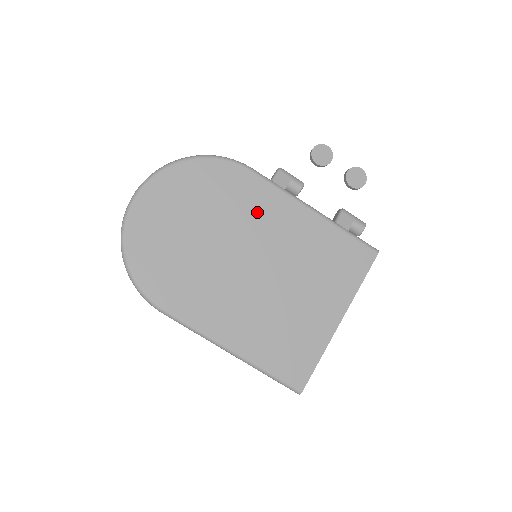
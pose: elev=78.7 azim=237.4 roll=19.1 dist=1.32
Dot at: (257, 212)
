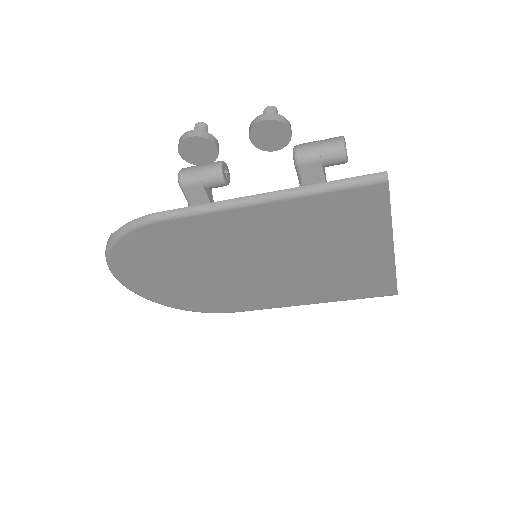
Dot at: (213, 240)
